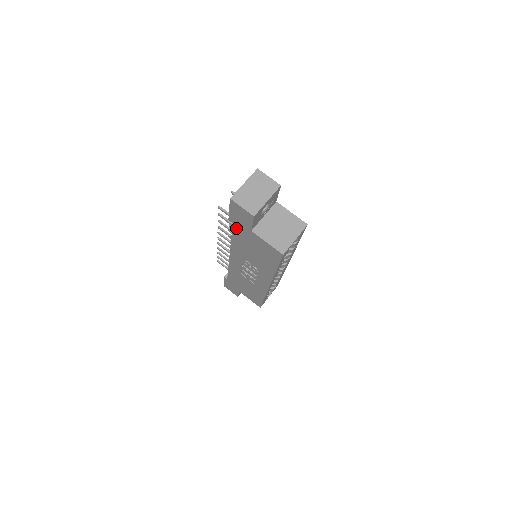
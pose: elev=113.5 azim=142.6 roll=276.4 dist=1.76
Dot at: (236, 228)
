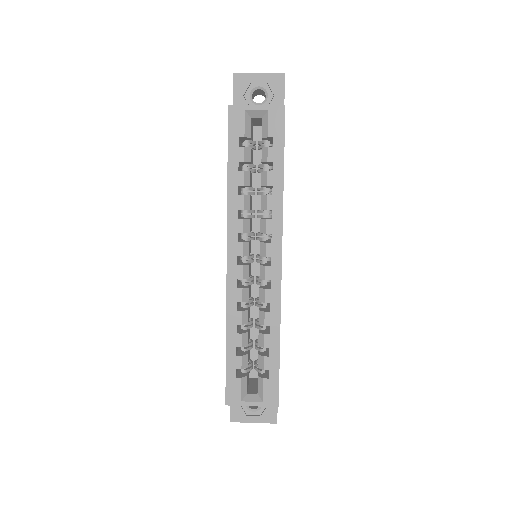
Dot at: occluded
